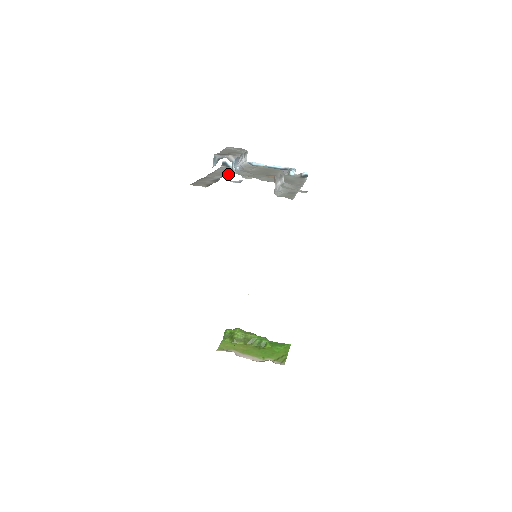
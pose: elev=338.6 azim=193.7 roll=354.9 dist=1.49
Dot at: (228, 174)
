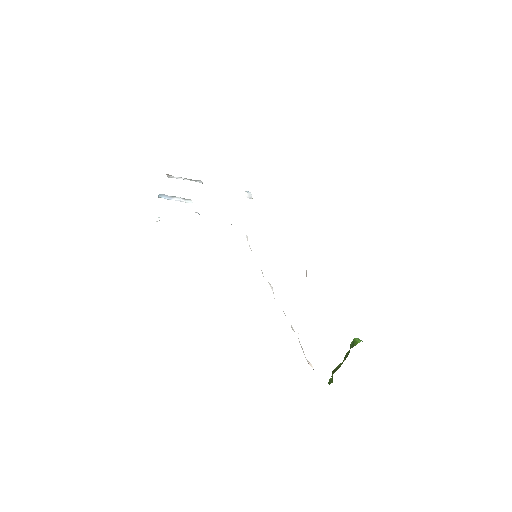
Dot at: occluded
